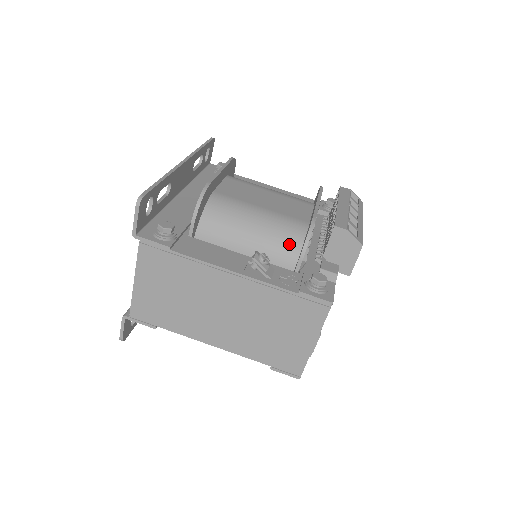
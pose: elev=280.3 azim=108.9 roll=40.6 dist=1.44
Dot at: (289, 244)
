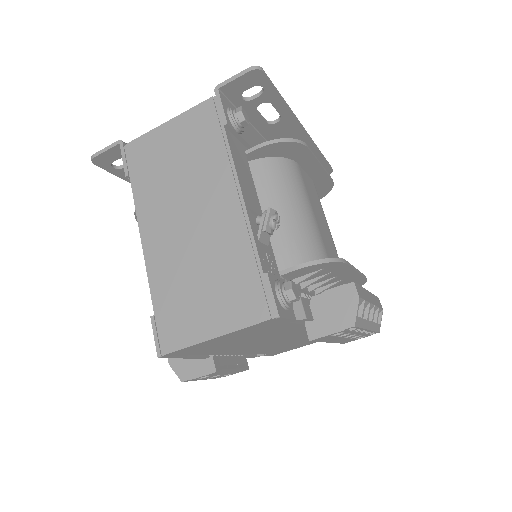
Dot at: (301, 254)
